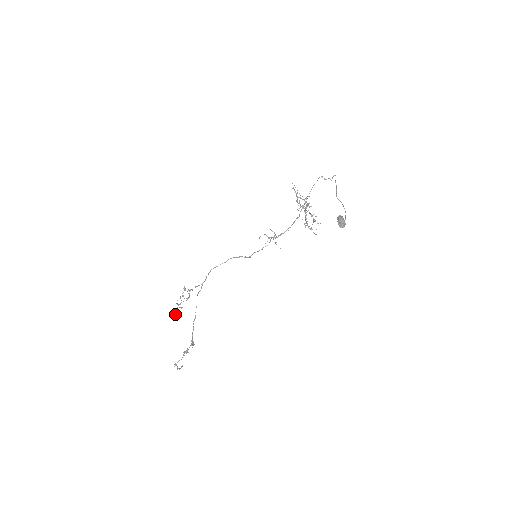
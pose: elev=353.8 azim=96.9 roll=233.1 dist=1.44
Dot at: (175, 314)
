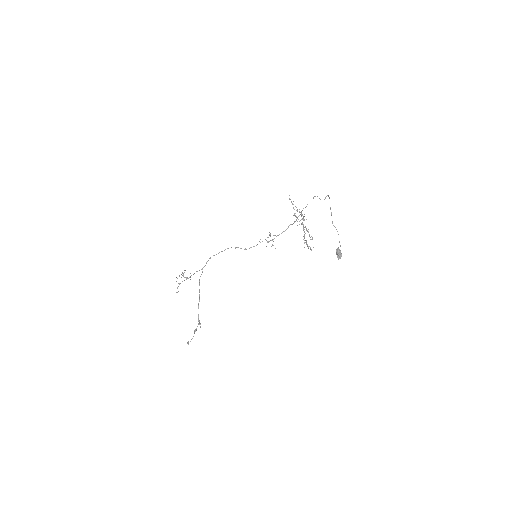
Dot at: (177, 292)
